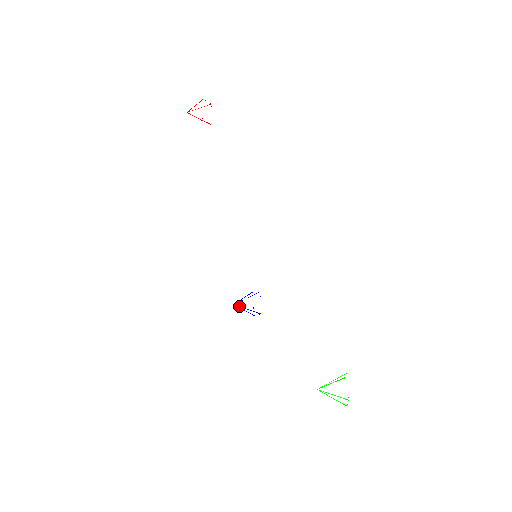
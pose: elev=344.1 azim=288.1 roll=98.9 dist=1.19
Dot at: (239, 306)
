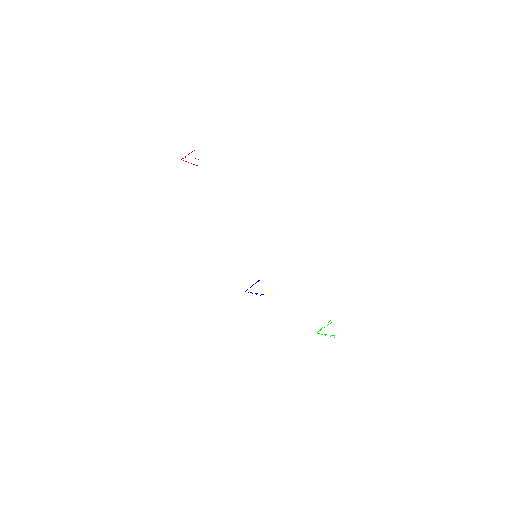
Dot at: (248, 292)
